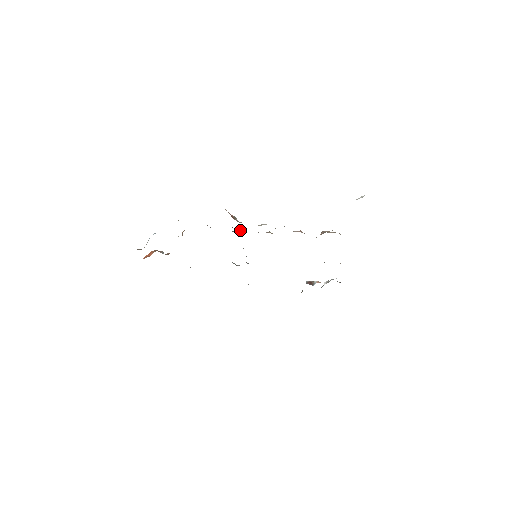
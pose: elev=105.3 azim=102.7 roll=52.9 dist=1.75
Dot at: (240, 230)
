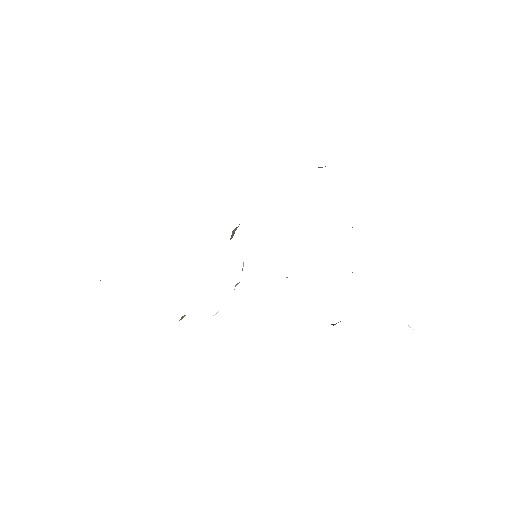
Dot at: occluded
